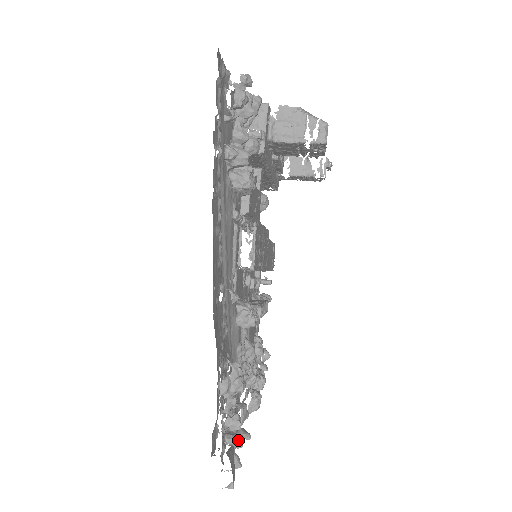
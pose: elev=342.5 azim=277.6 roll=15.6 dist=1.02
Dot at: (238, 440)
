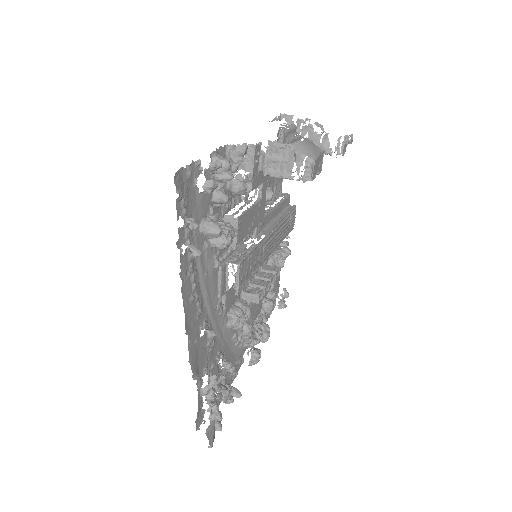
Dot at: (218, 417)
